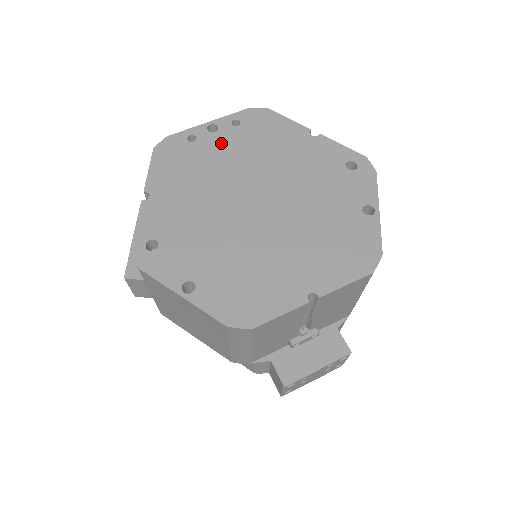
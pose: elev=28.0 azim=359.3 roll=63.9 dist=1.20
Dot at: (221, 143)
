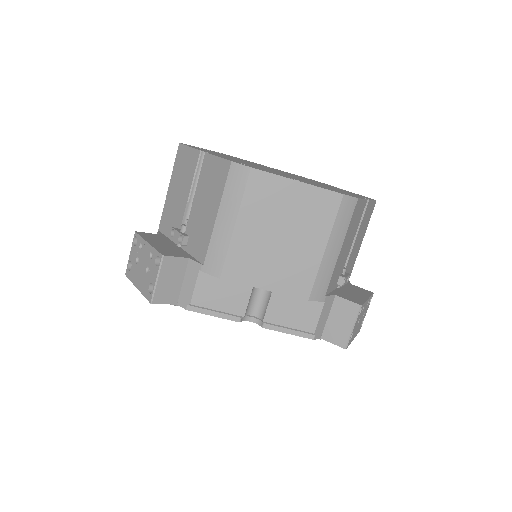
Dot at: occluded
